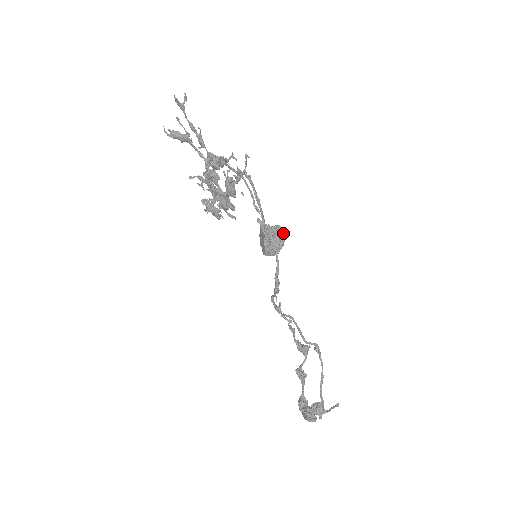
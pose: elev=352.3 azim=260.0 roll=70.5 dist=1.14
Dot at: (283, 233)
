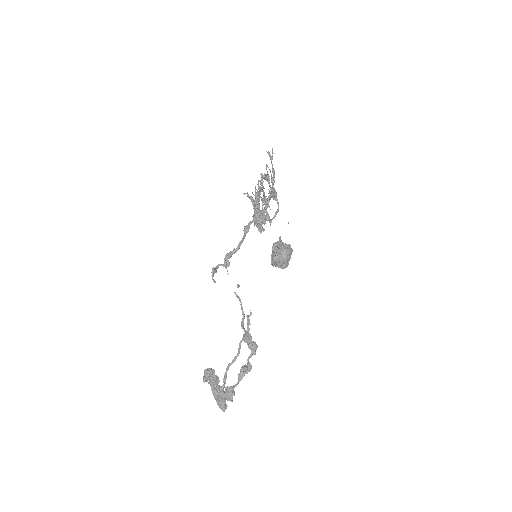
Dot at: (288, 250)
